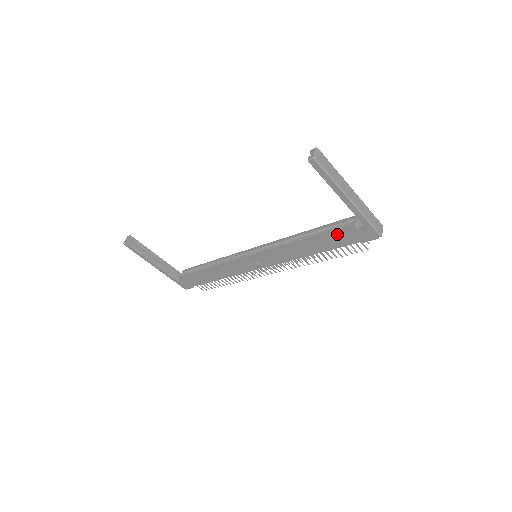
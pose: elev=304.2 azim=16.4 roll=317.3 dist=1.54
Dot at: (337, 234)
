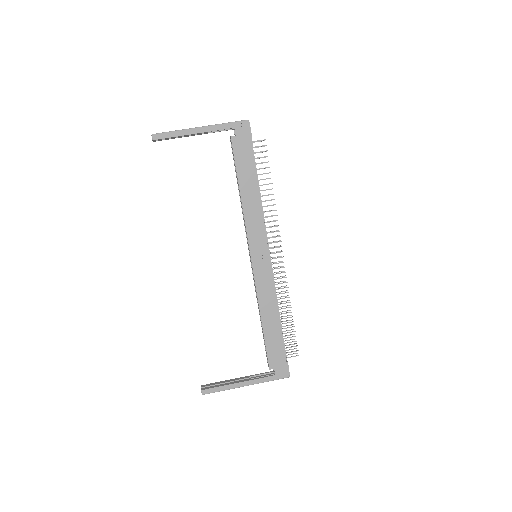
Dot at: (236, 156)
